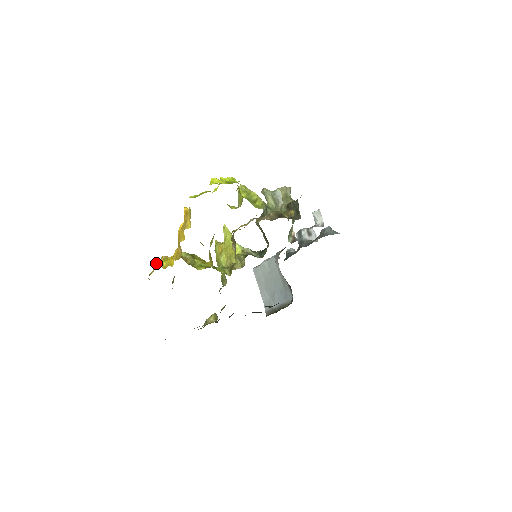
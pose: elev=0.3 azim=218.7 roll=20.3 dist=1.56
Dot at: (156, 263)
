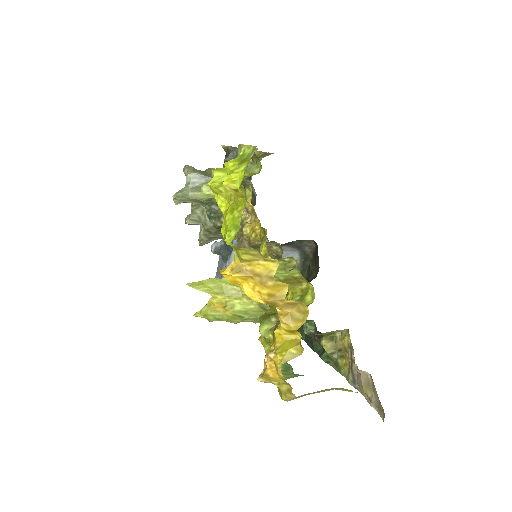
Dot at: (276, 372)
